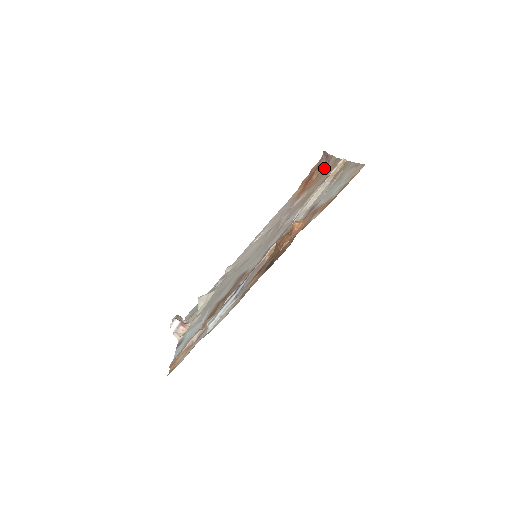
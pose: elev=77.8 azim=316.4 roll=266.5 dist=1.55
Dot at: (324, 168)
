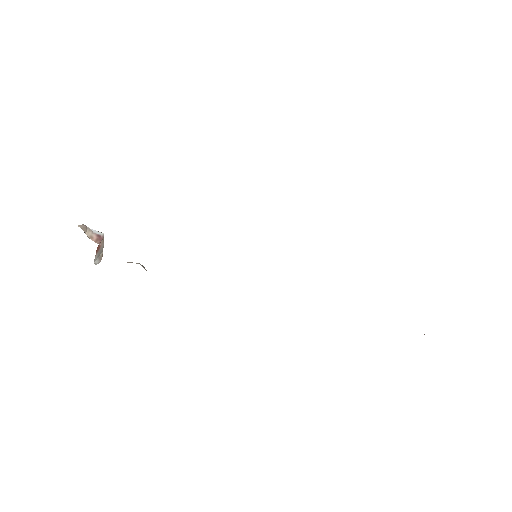
Dot at: occluded
